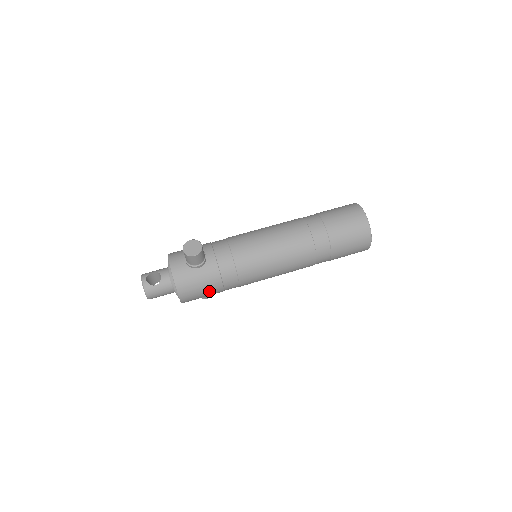
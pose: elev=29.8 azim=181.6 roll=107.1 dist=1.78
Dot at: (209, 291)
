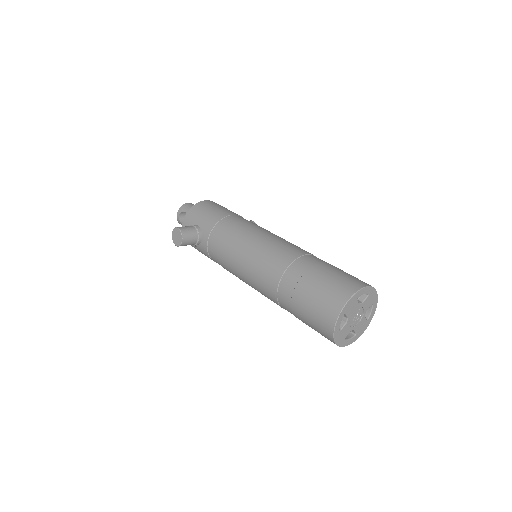
Dot at: occluded
